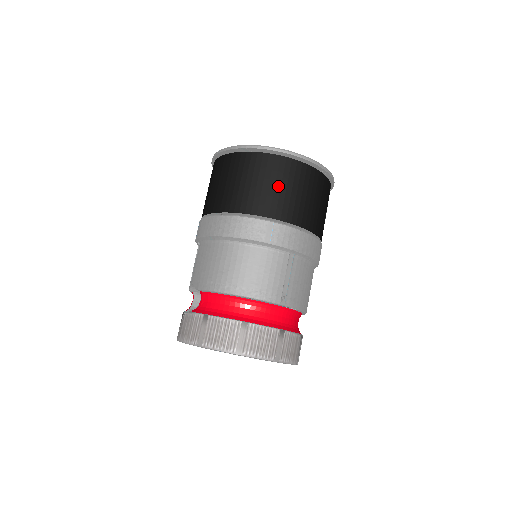
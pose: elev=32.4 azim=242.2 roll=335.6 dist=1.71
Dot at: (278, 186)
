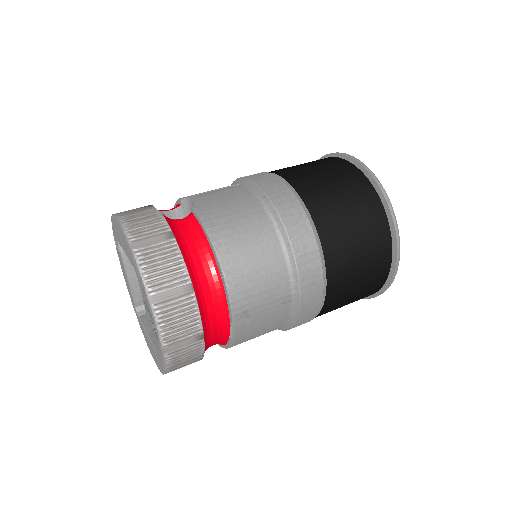
Dot at: (359, 240)
